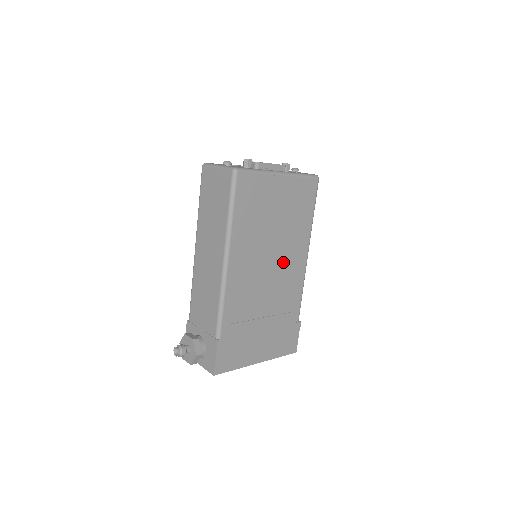
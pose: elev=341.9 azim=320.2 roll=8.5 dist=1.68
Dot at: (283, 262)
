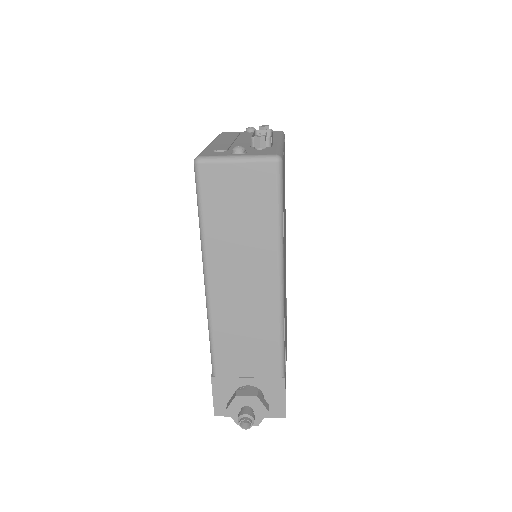
Dot at: occluded
